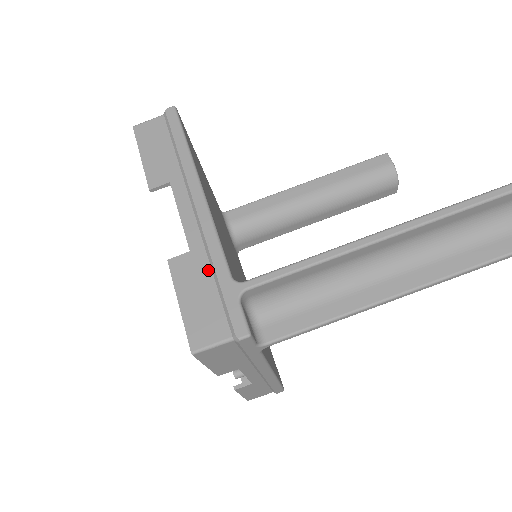
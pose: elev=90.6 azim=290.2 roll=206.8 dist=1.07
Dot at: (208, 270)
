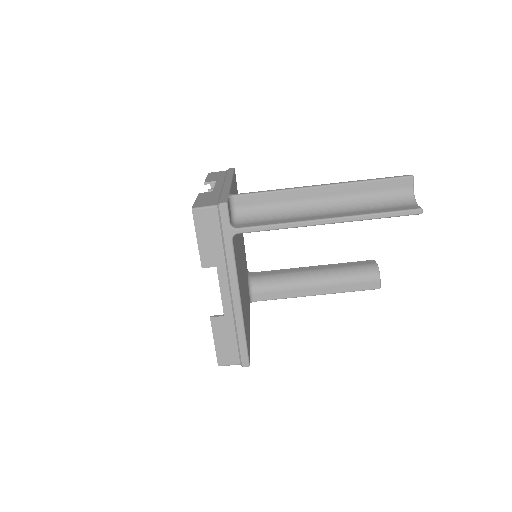
Dot at: (218, 194)
